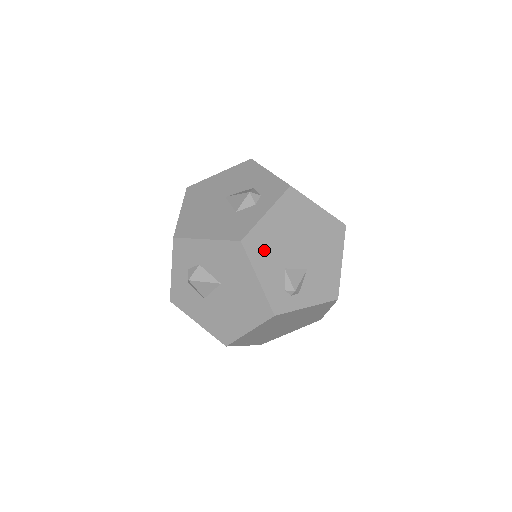
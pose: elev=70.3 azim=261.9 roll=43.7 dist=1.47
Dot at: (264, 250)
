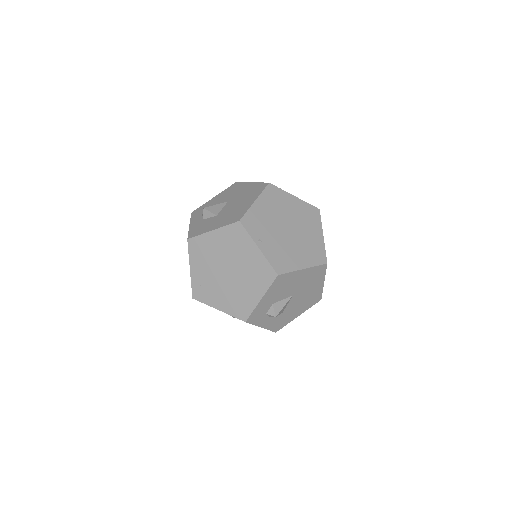
Dot at: occluded
